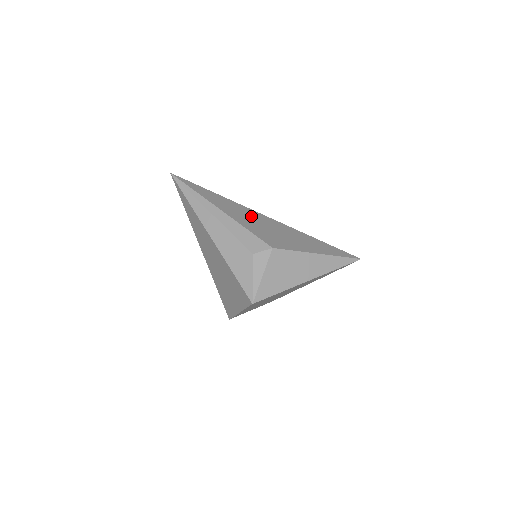
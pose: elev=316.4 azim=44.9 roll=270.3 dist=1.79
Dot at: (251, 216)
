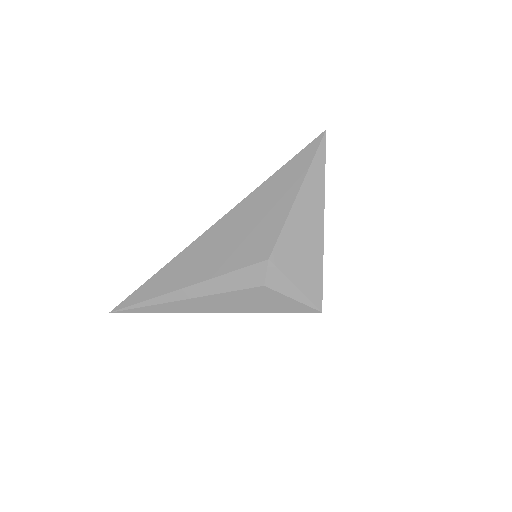
Dot at: (208, 249)
